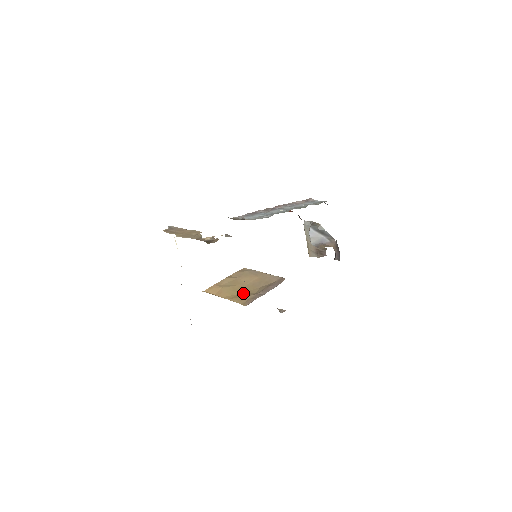
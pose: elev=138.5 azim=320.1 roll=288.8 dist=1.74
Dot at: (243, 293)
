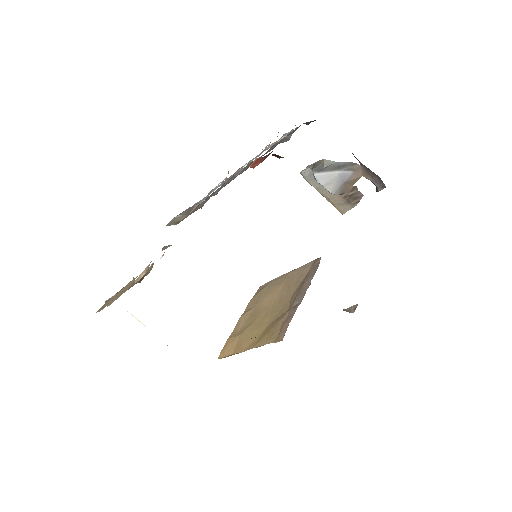
Dot at: (271, 322)
